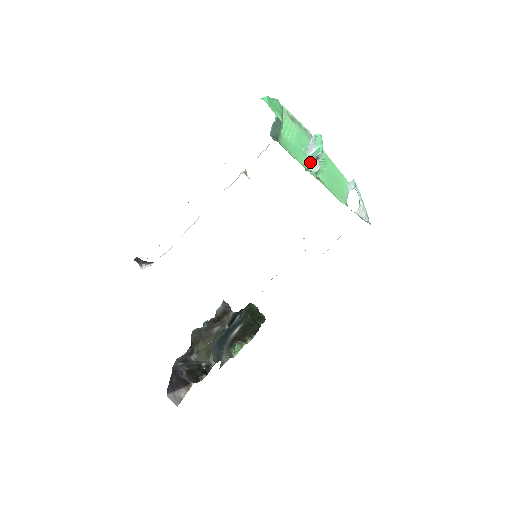
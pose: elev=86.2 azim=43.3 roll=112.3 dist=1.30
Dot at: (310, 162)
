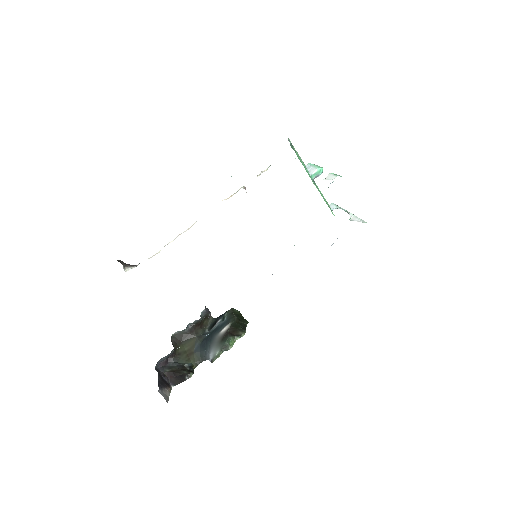
Dot at: occluded
